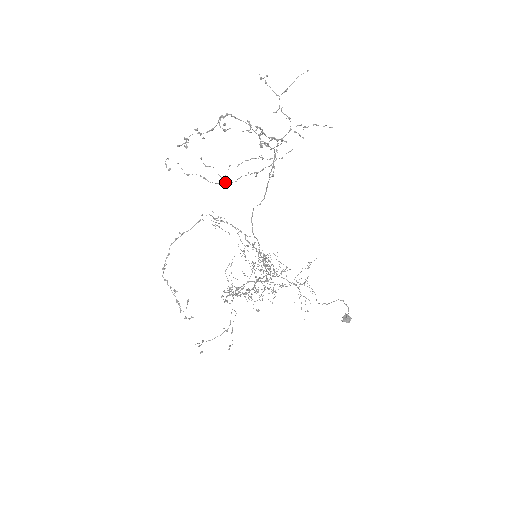
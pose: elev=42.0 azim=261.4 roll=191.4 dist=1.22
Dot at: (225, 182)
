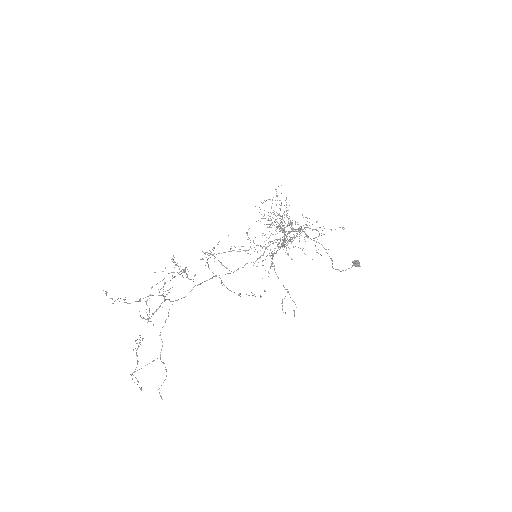
Dot at: occluded
